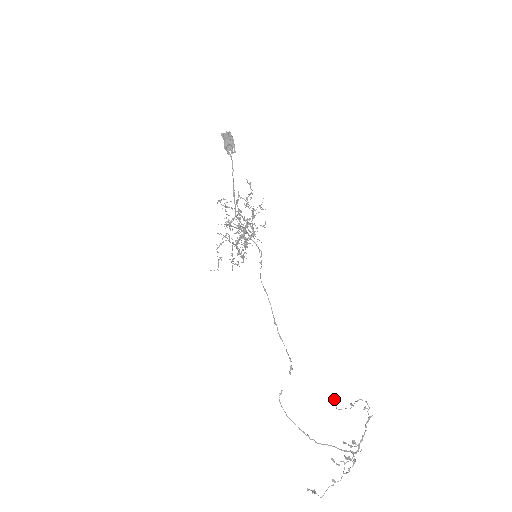
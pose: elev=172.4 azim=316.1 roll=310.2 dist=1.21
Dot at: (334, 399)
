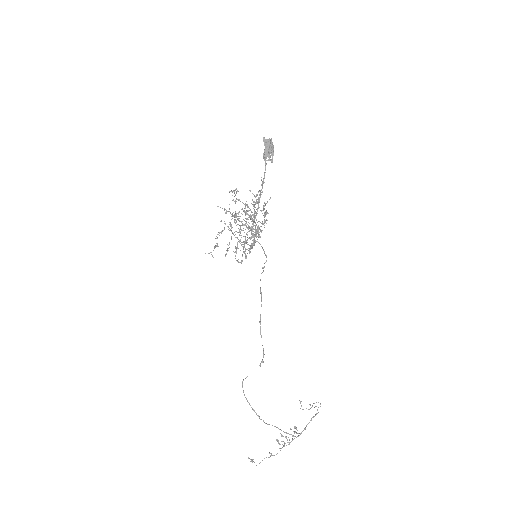
Dot at: (301, 401)
